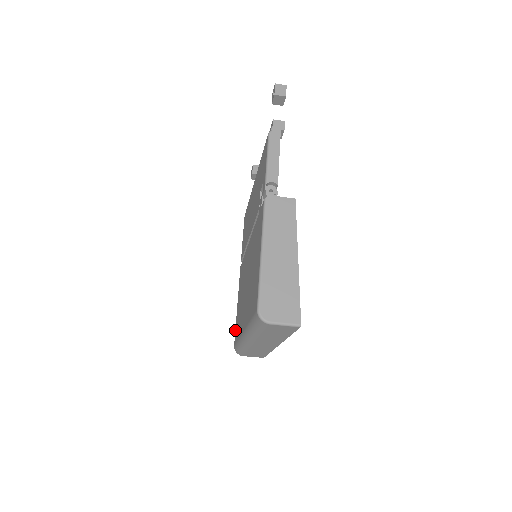
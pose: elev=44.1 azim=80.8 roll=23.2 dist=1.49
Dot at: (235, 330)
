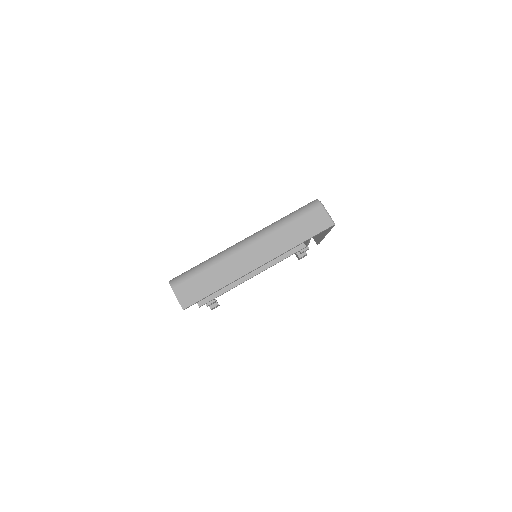
Dot at: occluded
